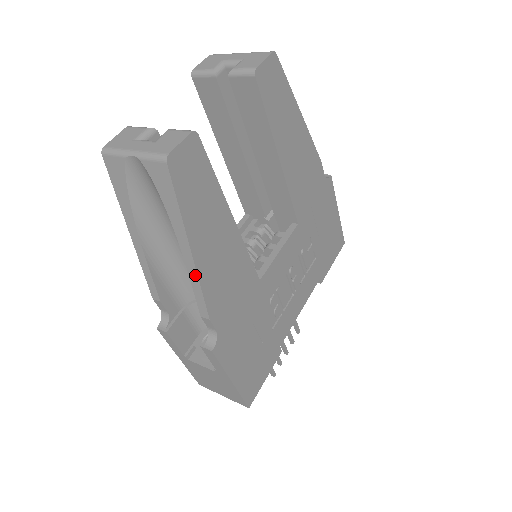
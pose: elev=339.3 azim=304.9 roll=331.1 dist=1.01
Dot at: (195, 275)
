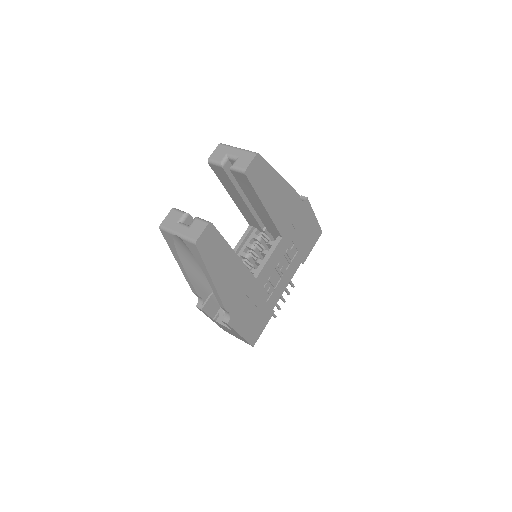
Dot at: (215, 290)
